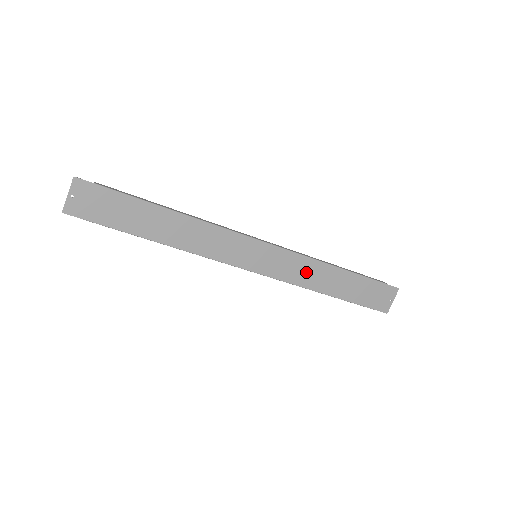
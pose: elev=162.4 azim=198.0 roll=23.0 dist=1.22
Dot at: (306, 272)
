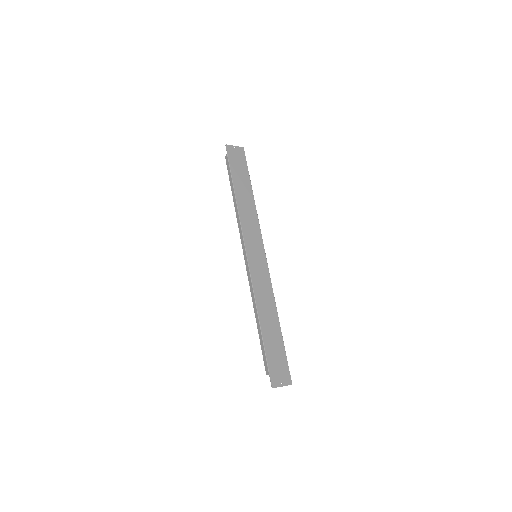
Dot at: (265, 296)
